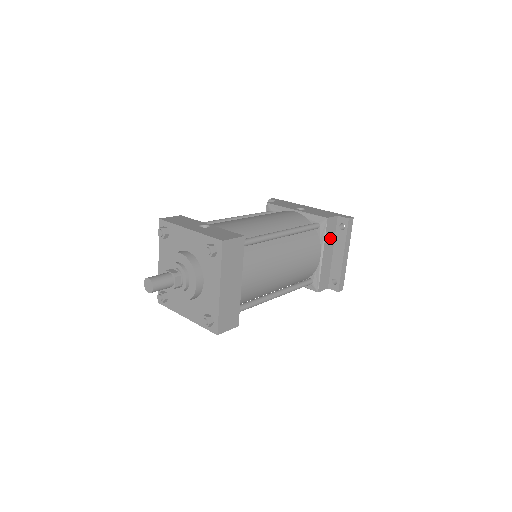
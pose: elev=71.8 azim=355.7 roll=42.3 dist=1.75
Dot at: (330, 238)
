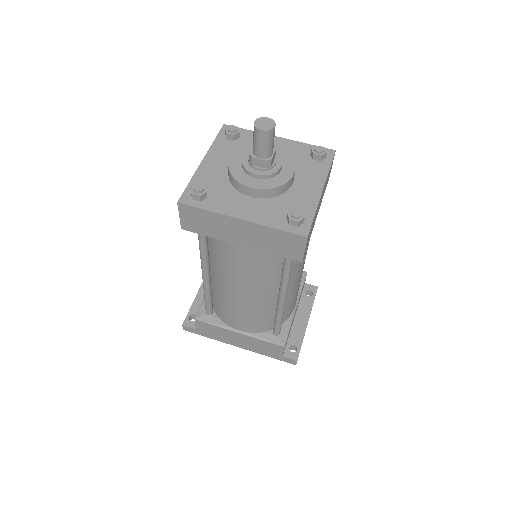
Dot at: occluded
